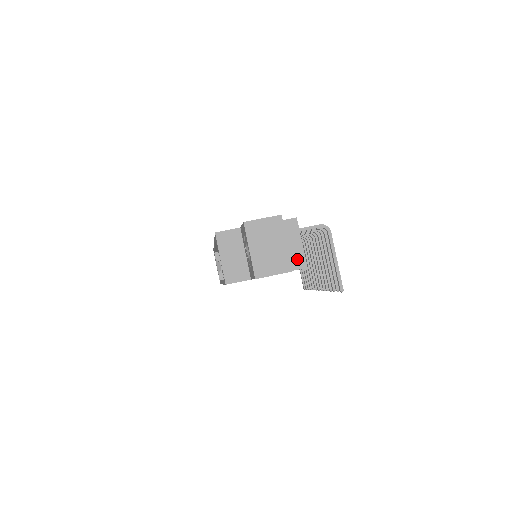
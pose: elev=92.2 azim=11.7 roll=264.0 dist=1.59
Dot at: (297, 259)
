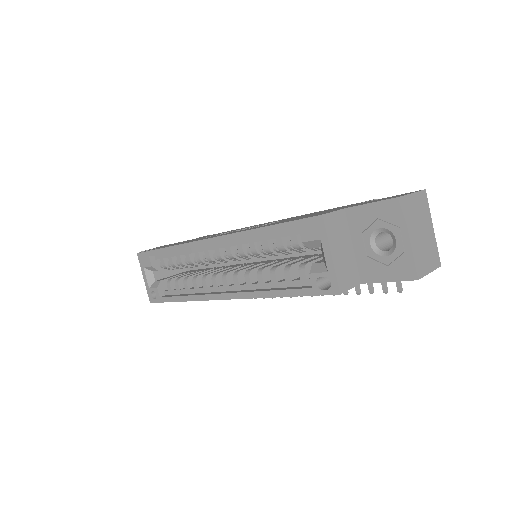
Dot at: occluded
